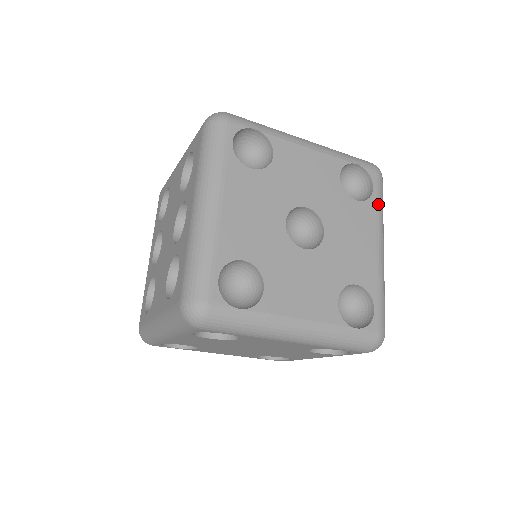
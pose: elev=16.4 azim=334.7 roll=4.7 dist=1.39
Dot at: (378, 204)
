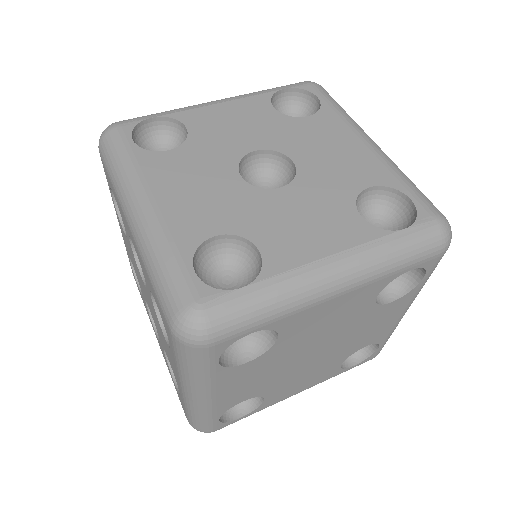
Dot at: (334, 107)
